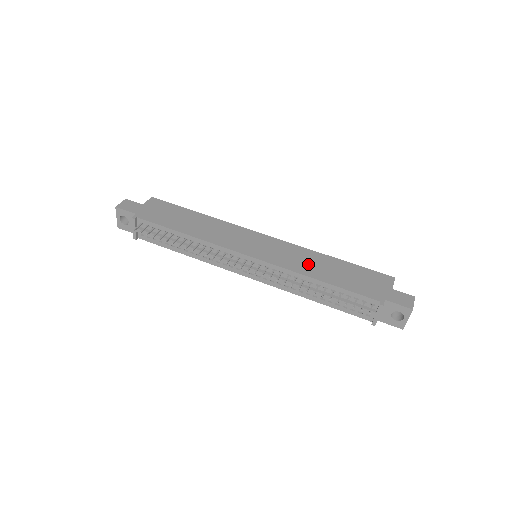
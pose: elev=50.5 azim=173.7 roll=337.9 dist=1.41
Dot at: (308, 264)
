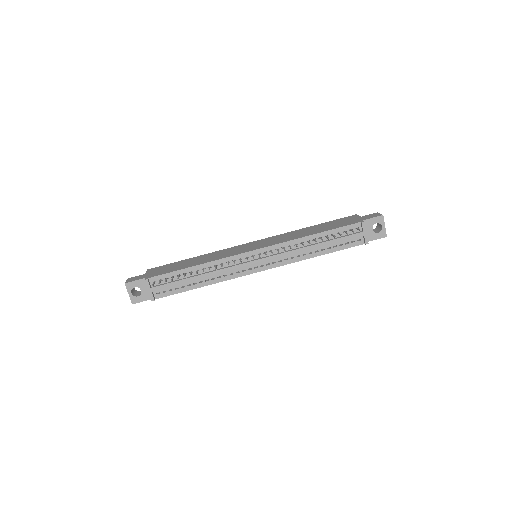
Dot at: (297, 235)
